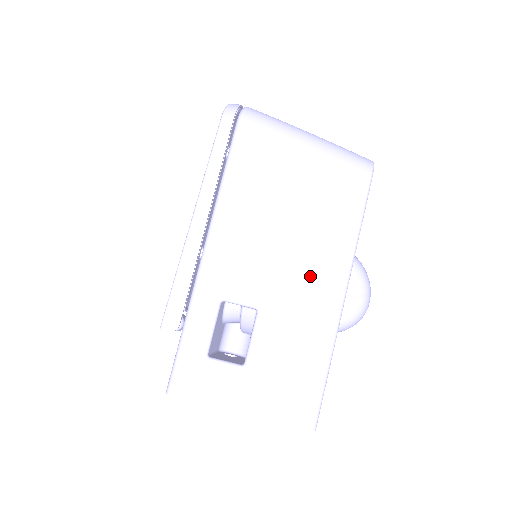
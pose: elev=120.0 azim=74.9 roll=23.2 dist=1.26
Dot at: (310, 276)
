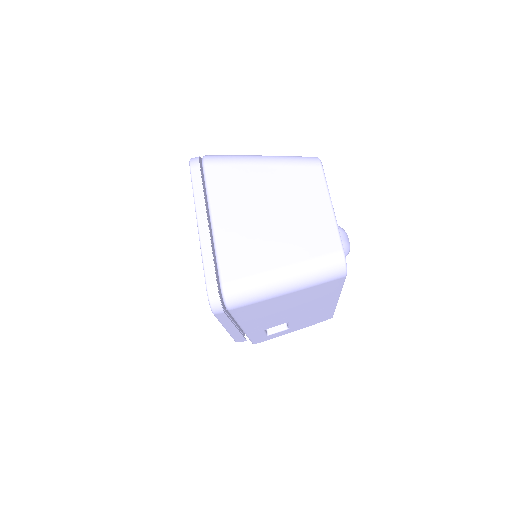
Dot at: (314, 308)
